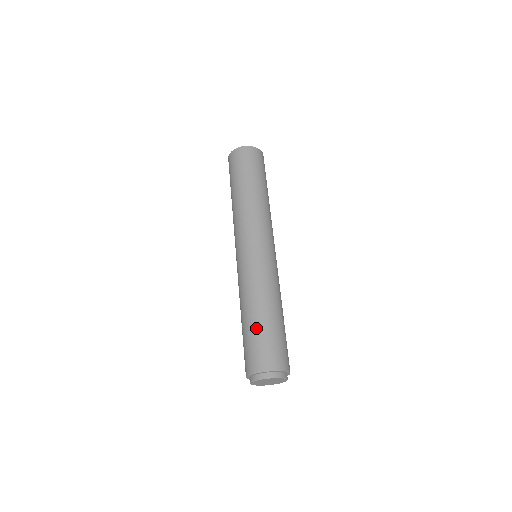
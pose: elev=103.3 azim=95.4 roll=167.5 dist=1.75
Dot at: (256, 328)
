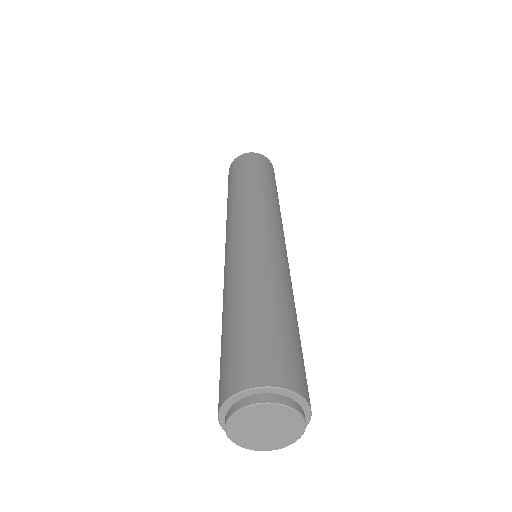
Dot at: (244, 322)
